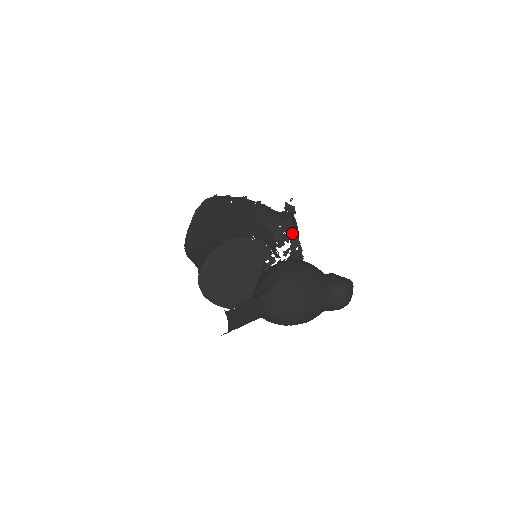
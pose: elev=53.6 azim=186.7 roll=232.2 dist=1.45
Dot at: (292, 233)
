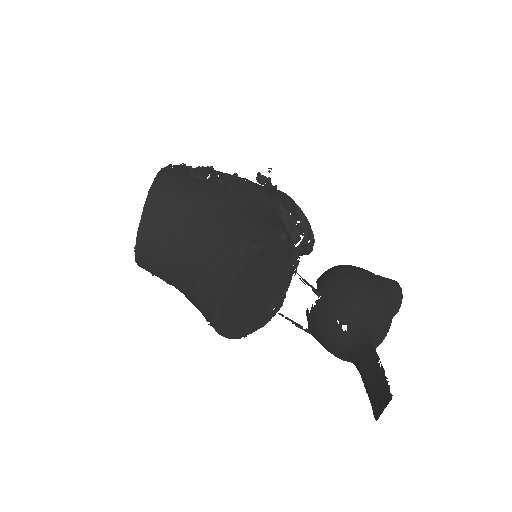
Dot at: (304, 222)
